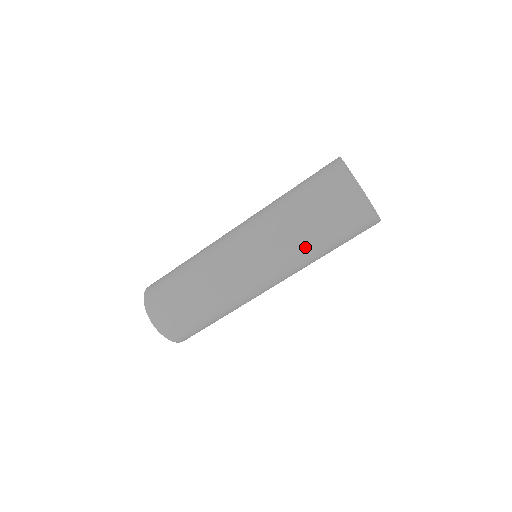
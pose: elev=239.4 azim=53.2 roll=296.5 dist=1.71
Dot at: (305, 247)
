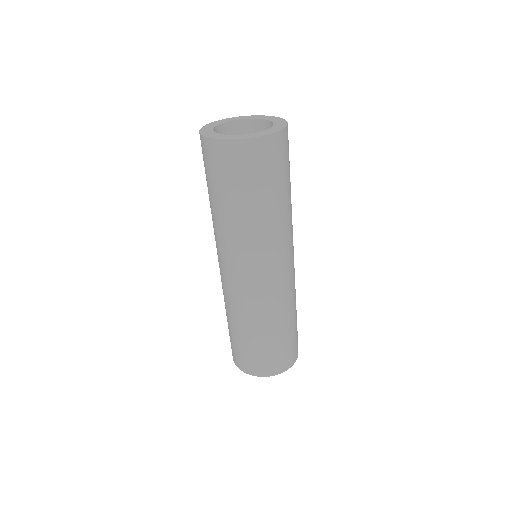
Dot at: (243, 221)
